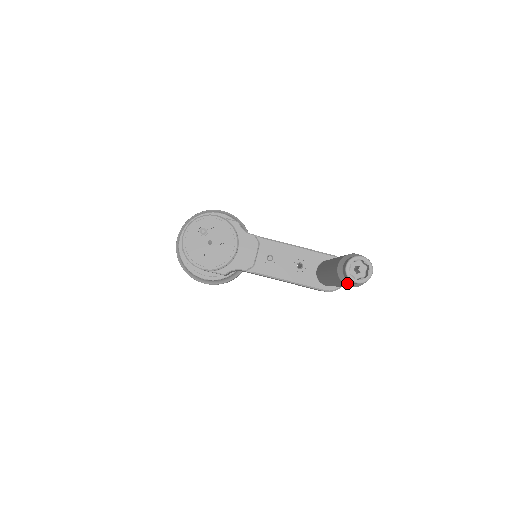
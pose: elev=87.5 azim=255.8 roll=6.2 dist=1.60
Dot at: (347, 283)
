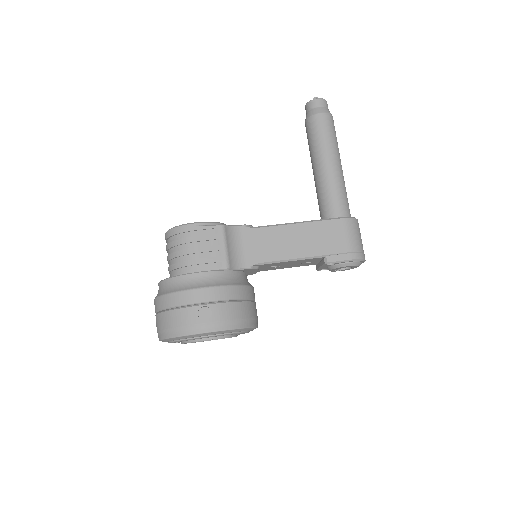
Dot at: (317, 111)
